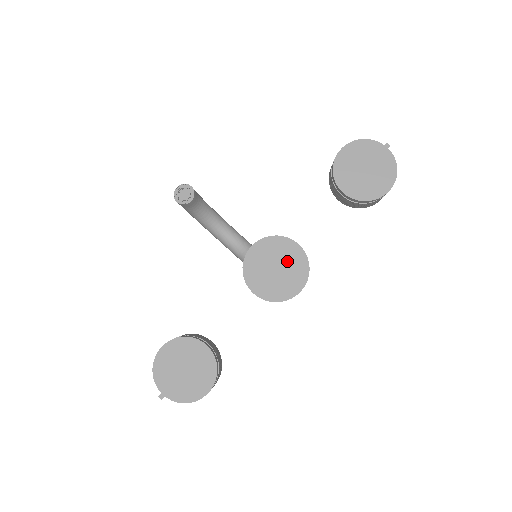
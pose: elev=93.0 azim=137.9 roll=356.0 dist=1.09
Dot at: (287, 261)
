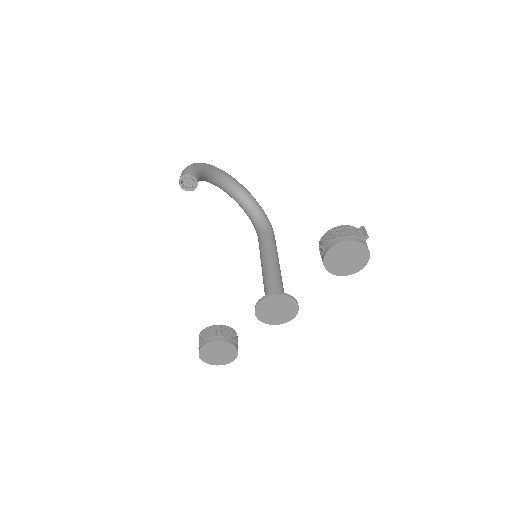
Dot at: (285, 307)
